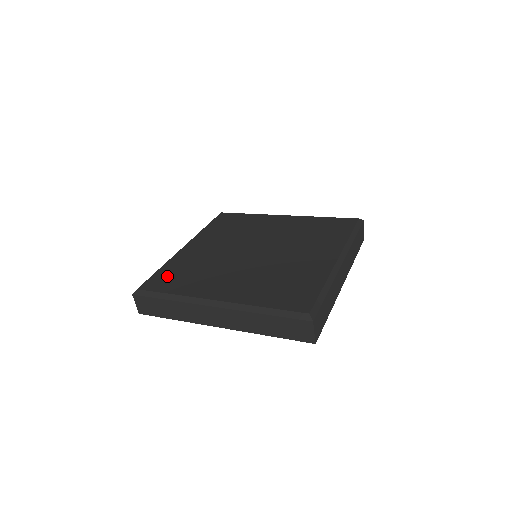
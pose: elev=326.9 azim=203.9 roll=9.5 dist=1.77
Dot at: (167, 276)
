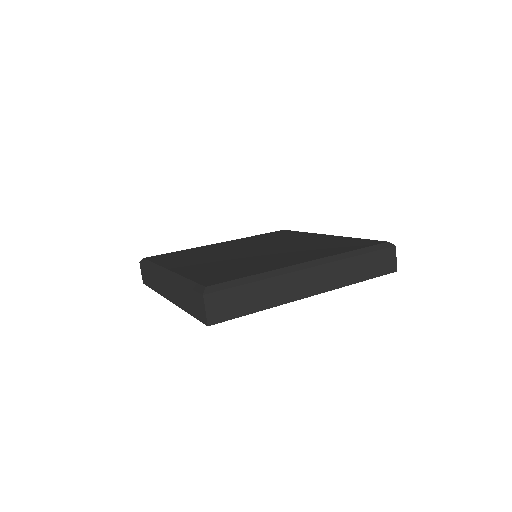
Dot at: (173, 255)
